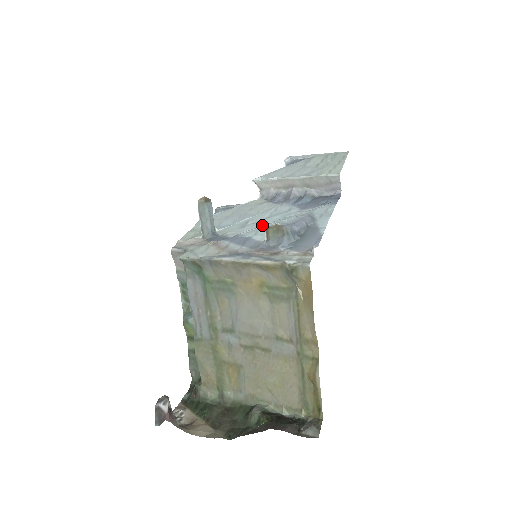
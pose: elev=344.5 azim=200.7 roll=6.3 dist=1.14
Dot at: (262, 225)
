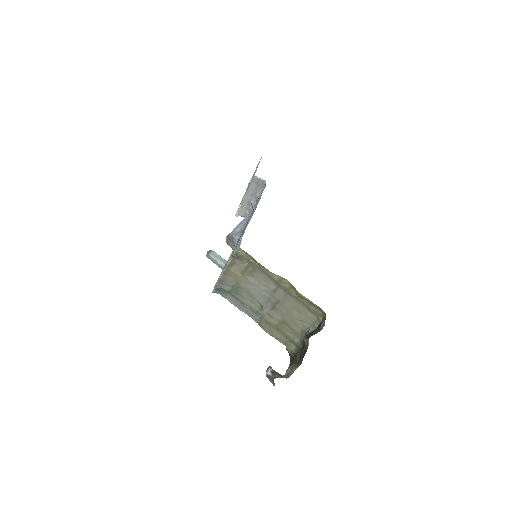
Dot at: occluded
